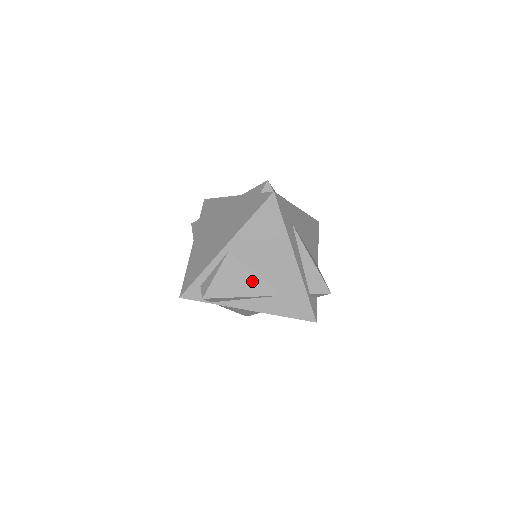
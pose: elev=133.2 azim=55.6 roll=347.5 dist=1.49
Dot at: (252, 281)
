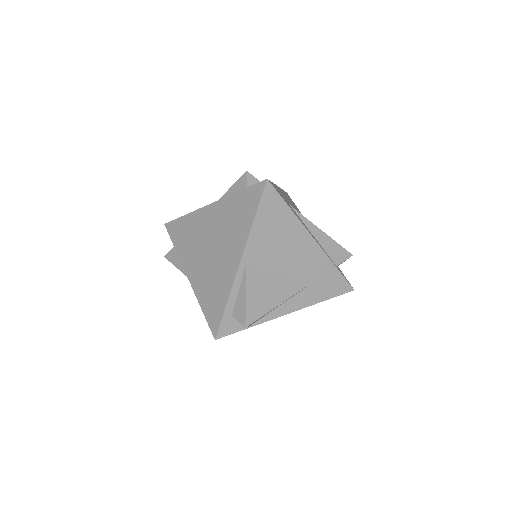
Dot at: (282, 283)
